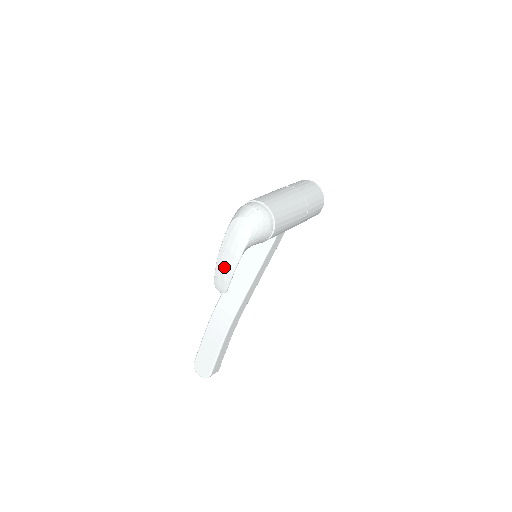
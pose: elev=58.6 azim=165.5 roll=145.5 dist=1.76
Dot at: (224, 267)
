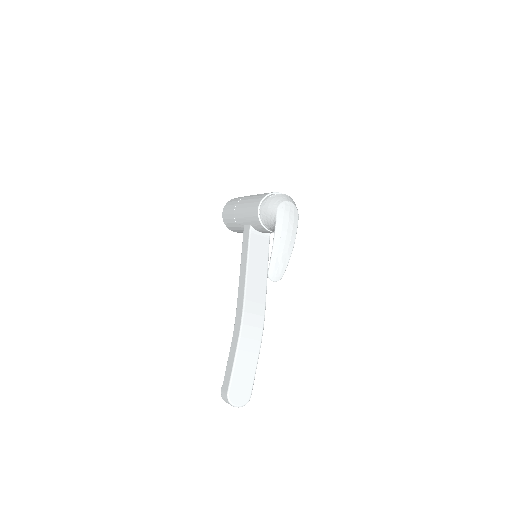
Dot at: (283, 250)
